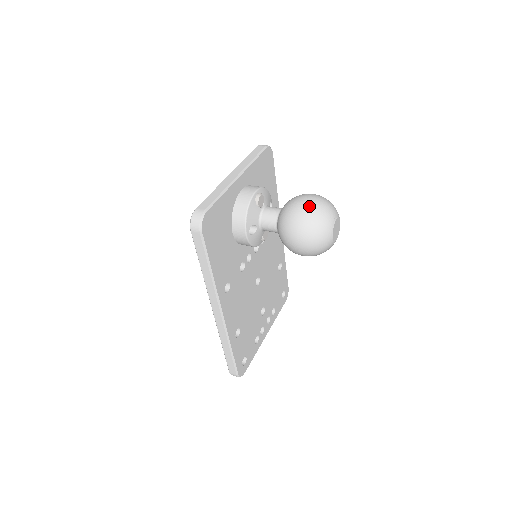
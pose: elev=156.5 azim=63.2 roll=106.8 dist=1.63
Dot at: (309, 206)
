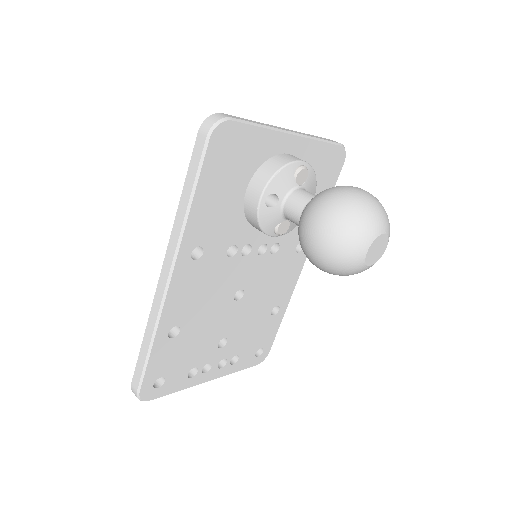
Dot at: (359, 194)
